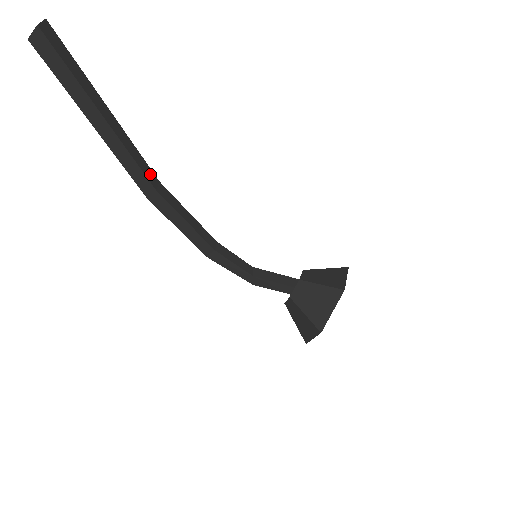
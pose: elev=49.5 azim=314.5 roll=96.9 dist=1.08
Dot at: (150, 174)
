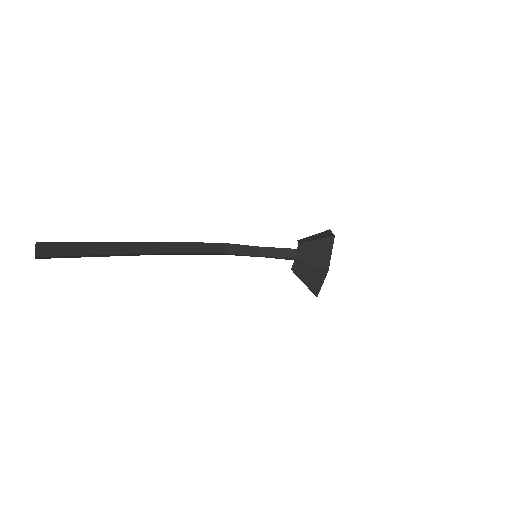
Dot at: (155, 247)
